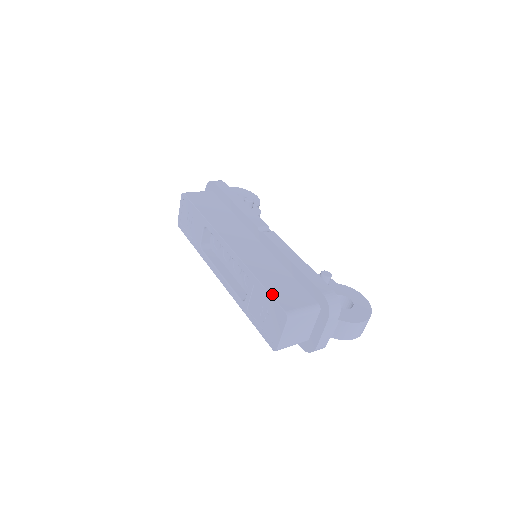
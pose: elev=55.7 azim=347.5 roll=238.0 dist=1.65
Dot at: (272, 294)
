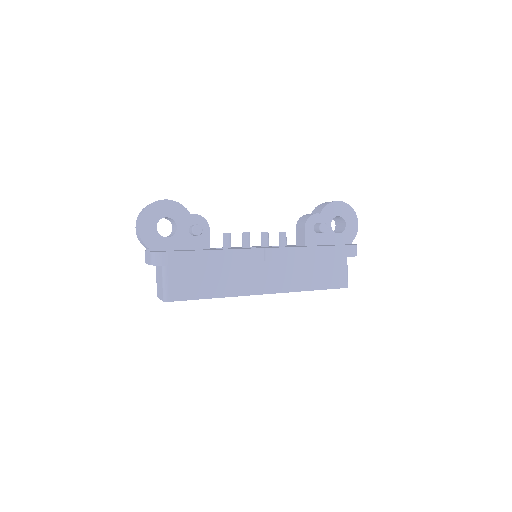
Dot at: (329, 288)
